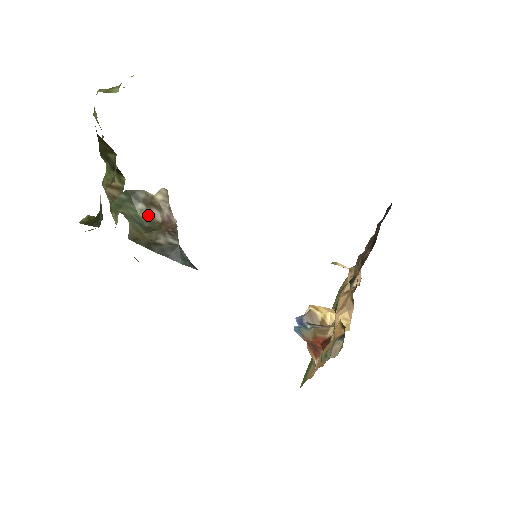
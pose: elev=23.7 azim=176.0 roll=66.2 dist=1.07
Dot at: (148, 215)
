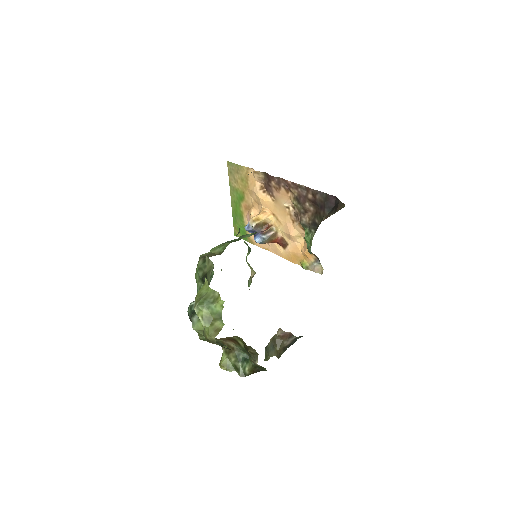
Dot at: (270, 340)
